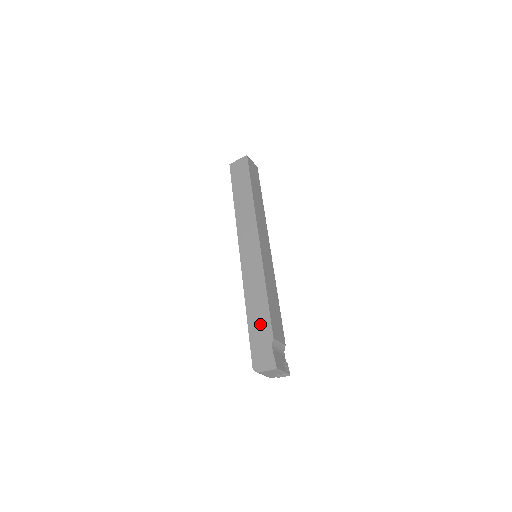
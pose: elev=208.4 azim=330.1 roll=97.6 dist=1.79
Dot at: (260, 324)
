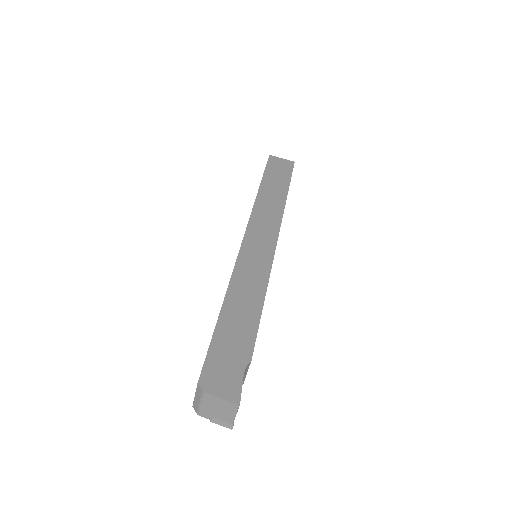
Dot at: (238, 330)
